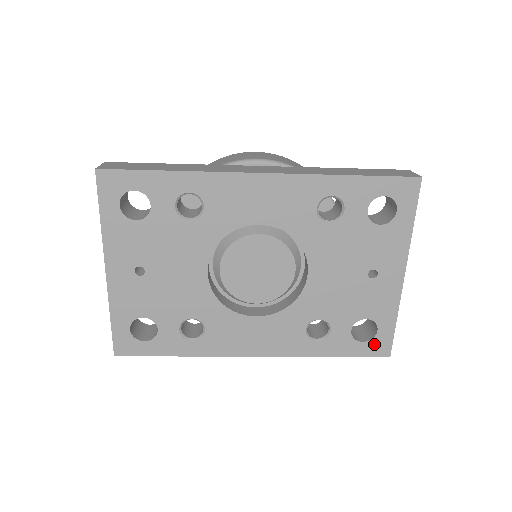
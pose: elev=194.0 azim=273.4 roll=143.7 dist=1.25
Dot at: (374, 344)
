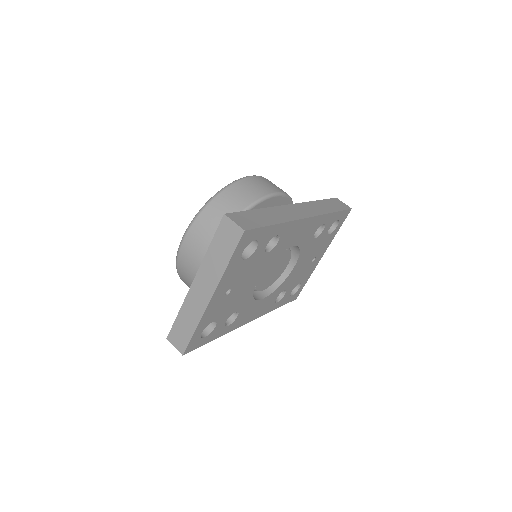
Dot at: (295, 295)
